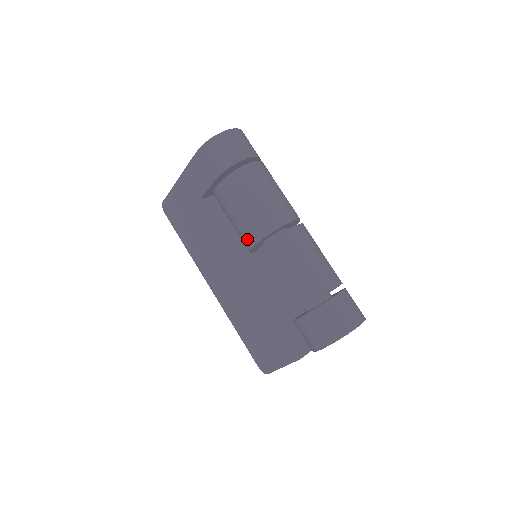
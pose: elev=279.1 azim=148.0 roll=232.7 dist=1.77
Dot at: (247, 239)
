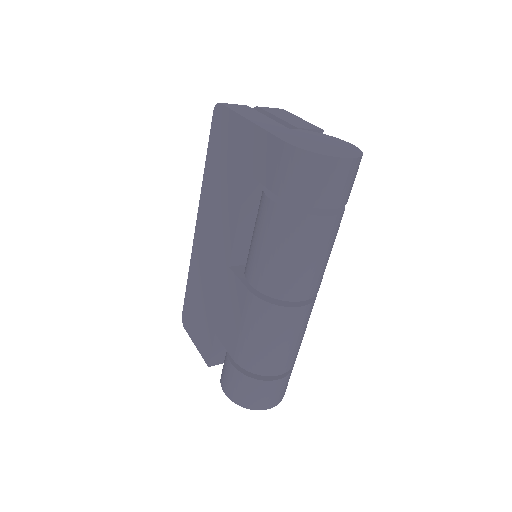
Dot at: (249, 269)
